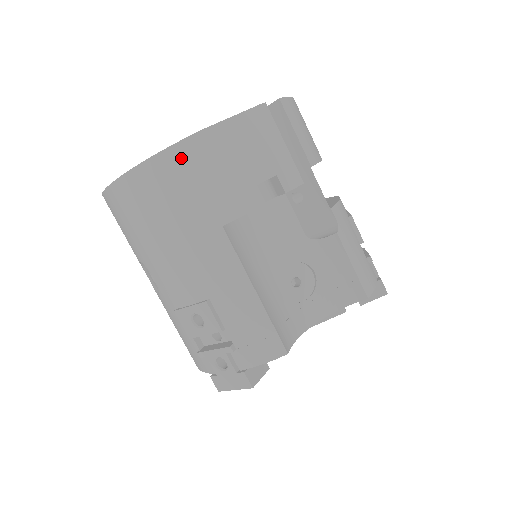
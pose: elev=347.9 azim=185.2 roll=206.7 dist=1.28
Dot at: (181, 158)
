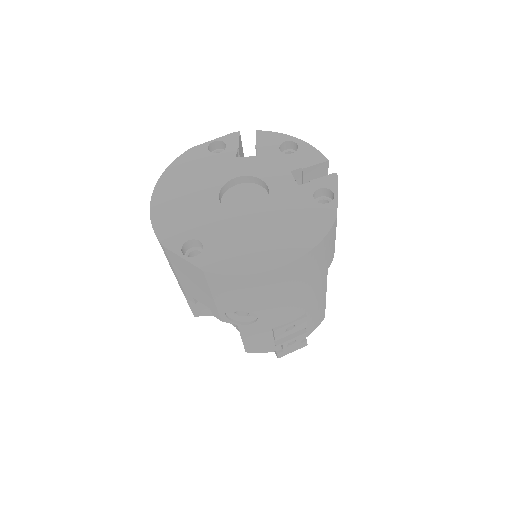
Dot at: (327, 240)
